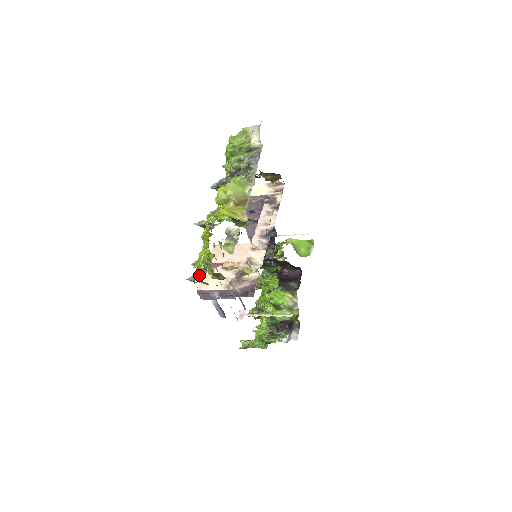
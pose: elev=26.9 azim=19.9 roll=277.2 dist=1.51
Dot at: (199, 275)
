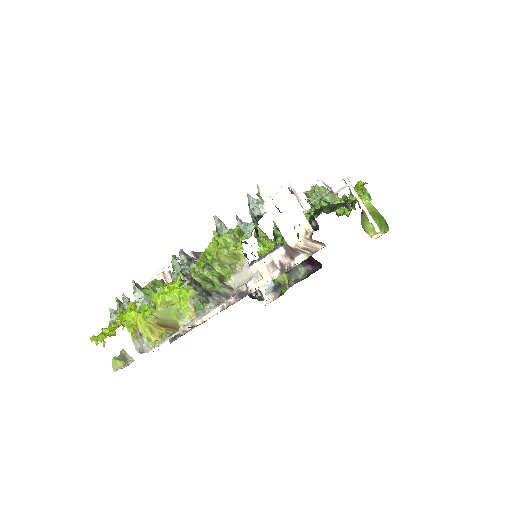
Dot at: occluded
